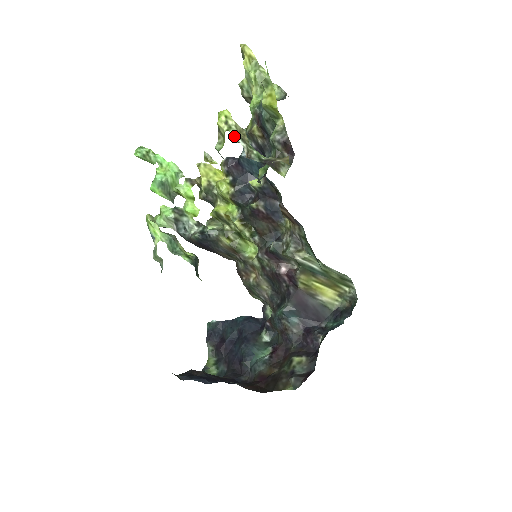
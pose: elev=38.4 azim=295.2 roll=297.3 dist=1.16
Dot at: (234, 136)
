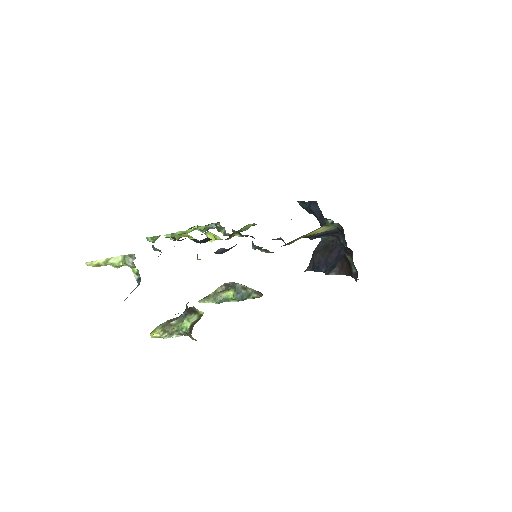
Dot at: (168, 337)
